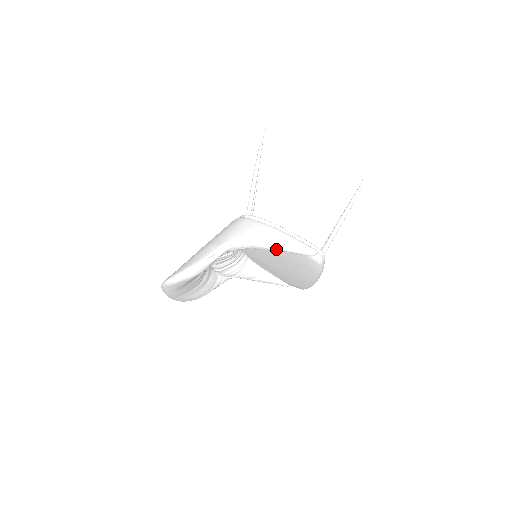
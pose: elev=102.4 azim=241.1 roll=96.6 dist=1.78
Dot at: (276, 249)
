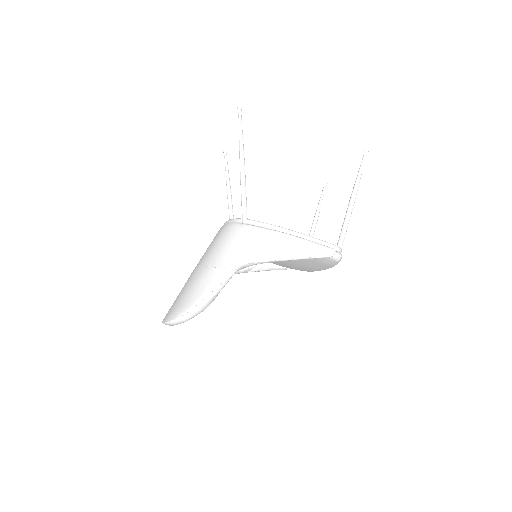
Dot at: (291, 259)
